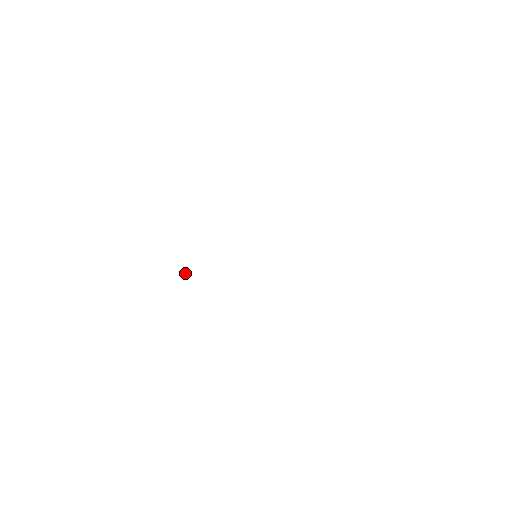
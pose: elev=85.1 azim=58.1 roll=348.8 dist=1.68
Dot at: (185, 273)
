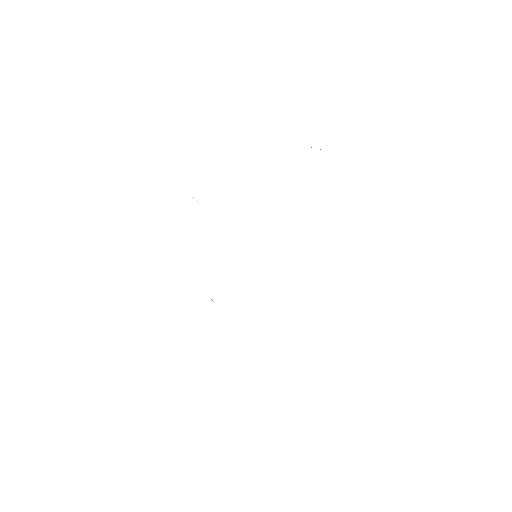
Dot at: occluded
